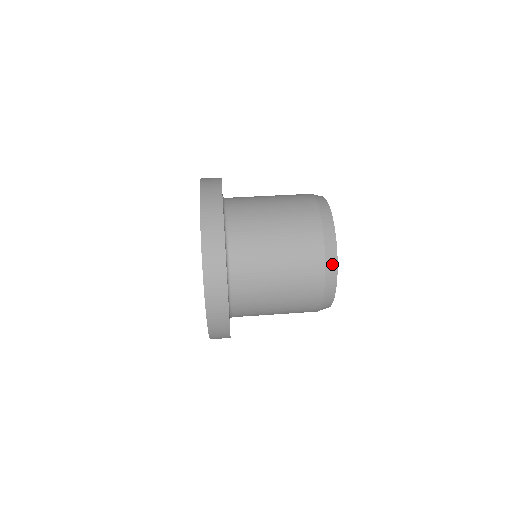
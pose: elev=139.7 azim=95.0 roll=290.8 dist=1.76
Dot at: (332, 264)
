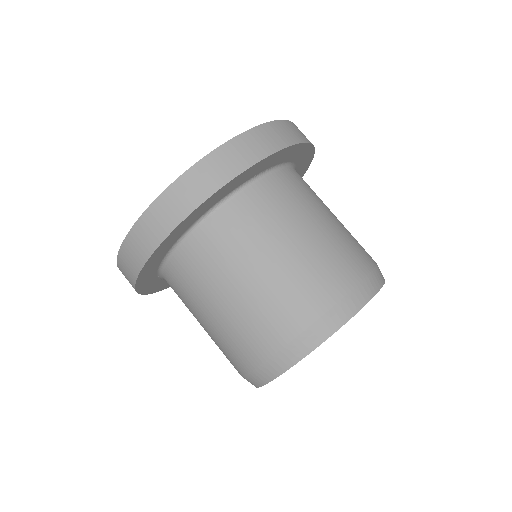
Dot at: (260, 378)
